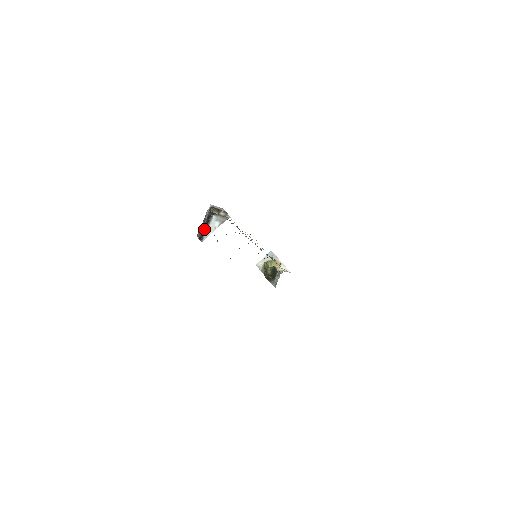
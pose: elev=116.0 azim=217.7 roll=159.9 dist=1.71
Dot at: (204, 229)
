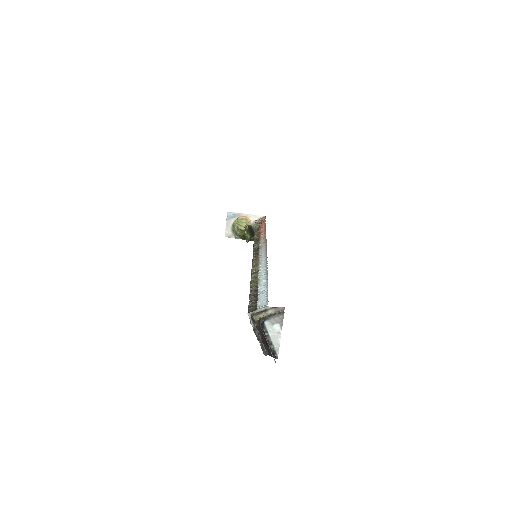
Dot at: (269, 345)
